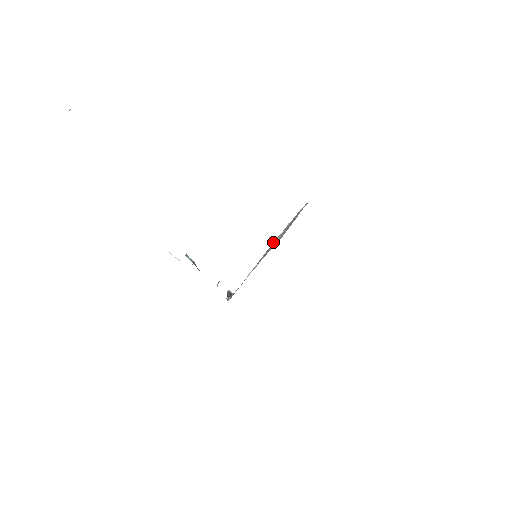
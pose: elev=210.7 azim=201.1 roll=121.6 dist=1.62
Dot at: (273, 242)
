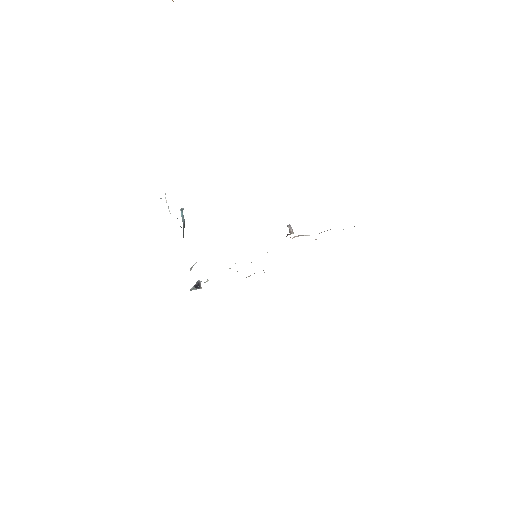
Dot at: (290, 232)
